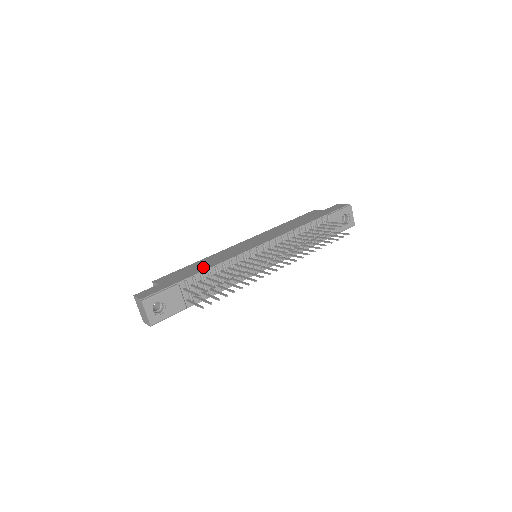
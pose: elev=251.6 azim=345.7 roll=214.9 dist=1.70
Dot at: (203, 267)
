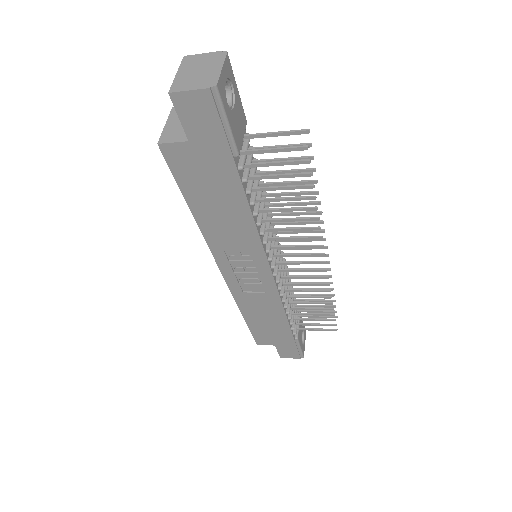
Dot at: occluded
